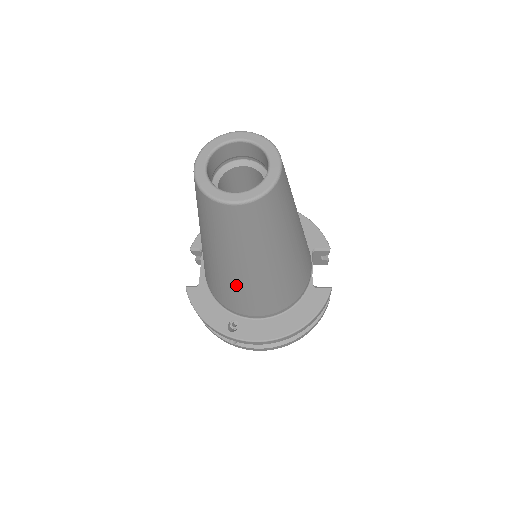
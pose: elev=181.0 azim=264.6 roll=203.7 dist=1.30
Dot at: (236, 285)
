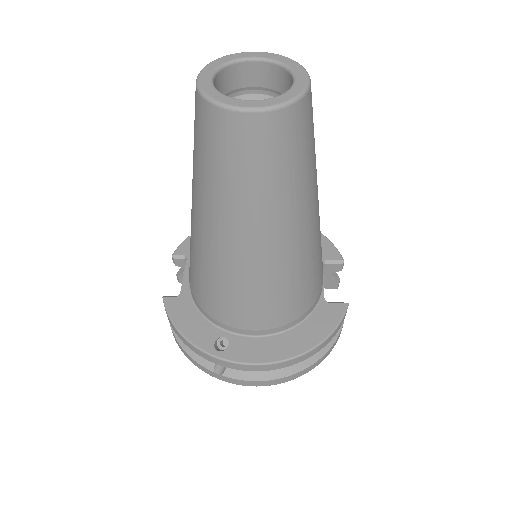
Dot at: (233, 272)
